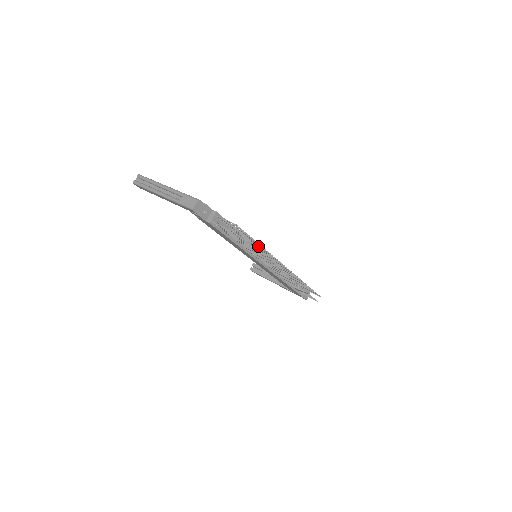
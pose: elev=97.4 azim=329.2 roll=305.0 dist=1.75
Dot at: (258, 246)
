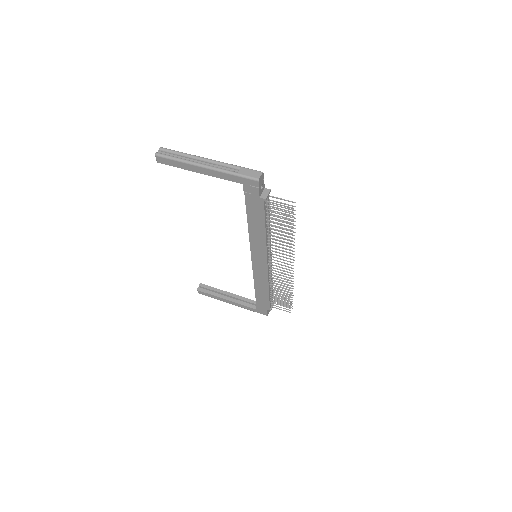
Dot at: (285, 236)
